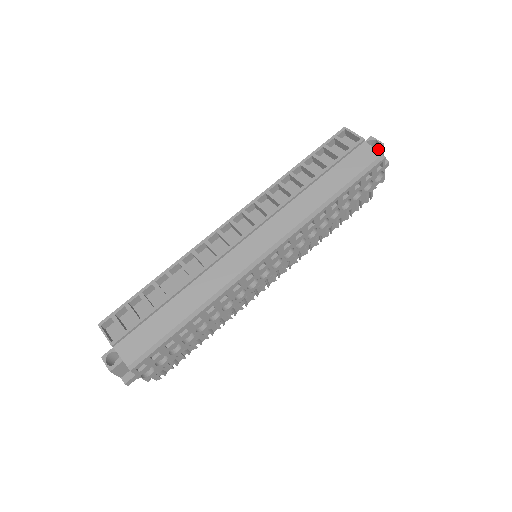
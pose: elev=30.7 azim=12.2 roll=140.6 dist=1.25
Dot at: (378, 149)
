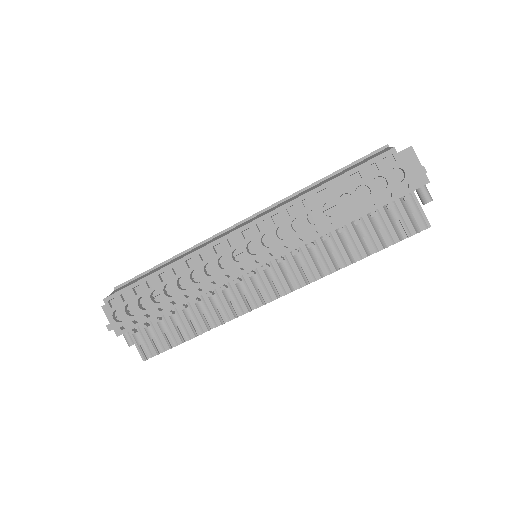
Dot at: (403, 151)
